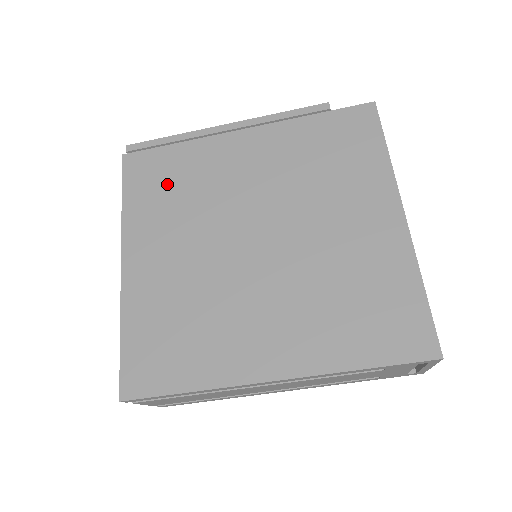
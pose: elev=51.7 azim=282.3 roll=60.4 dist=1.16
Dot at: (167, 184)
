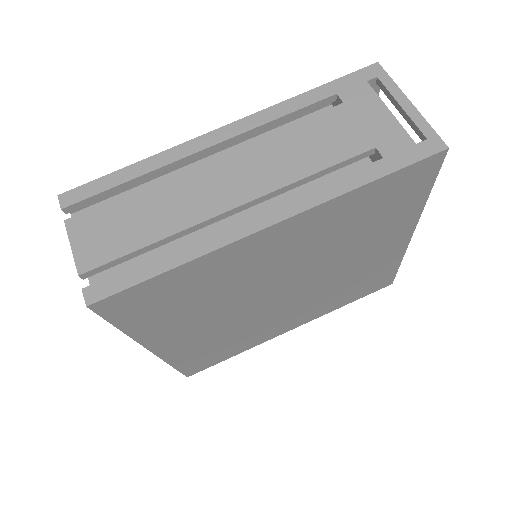
Dot at: occluded
